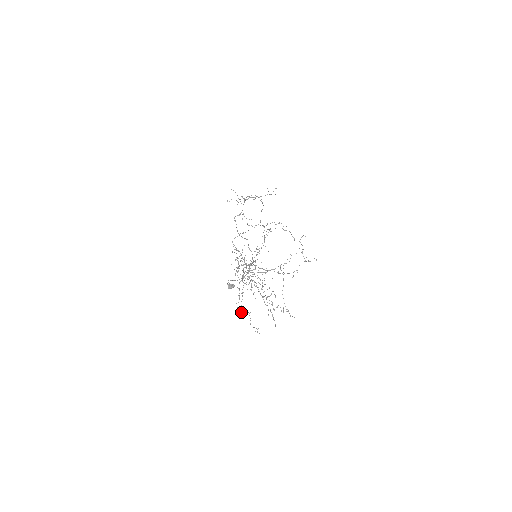
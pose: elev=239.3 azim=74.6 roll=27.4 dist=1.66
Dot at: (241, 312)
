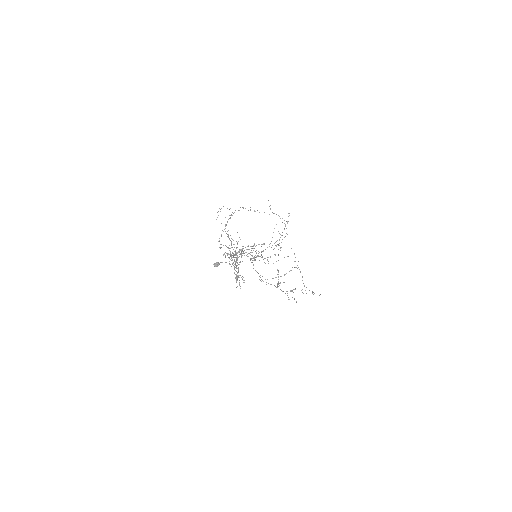
Dot at: occluded
